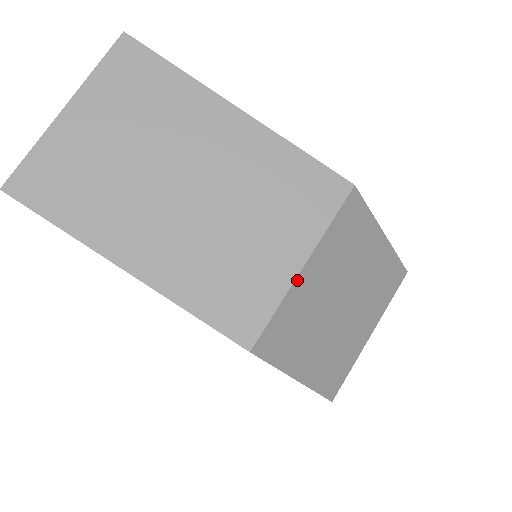
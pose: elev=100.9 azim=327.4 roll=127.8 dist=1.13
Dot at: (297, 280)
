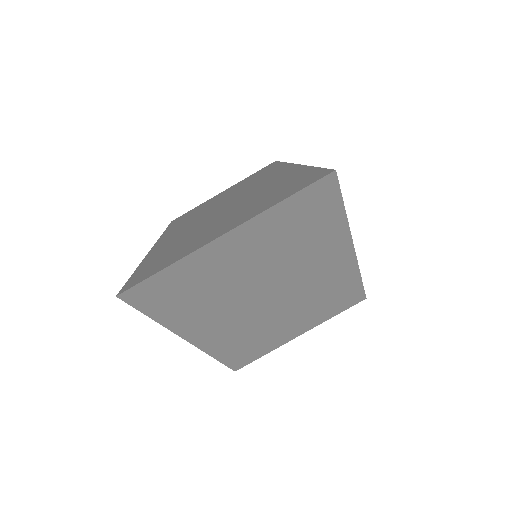
Dot at: (289, 340)
